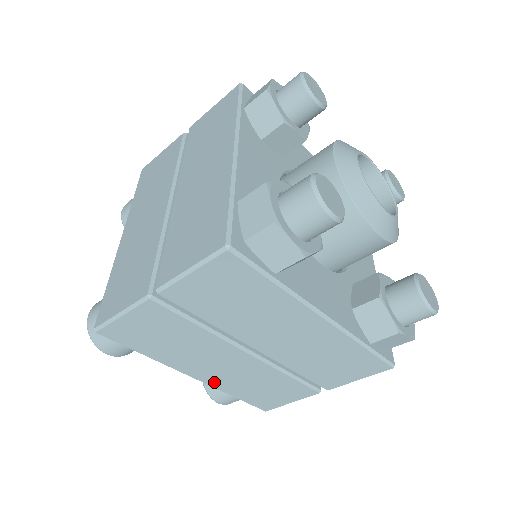
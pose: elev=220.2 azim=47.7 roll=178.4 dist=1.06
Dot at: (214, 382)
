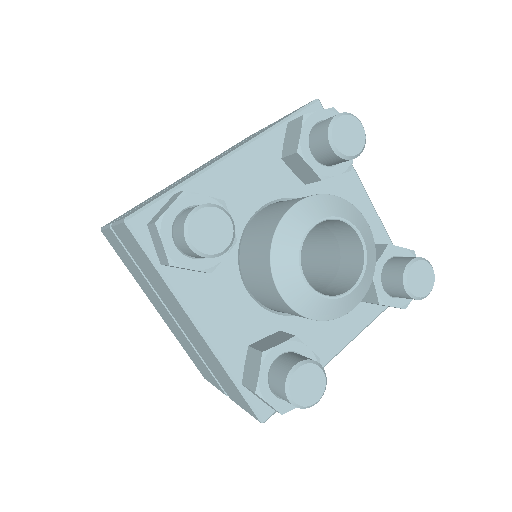
Dot at: (167, 323)
